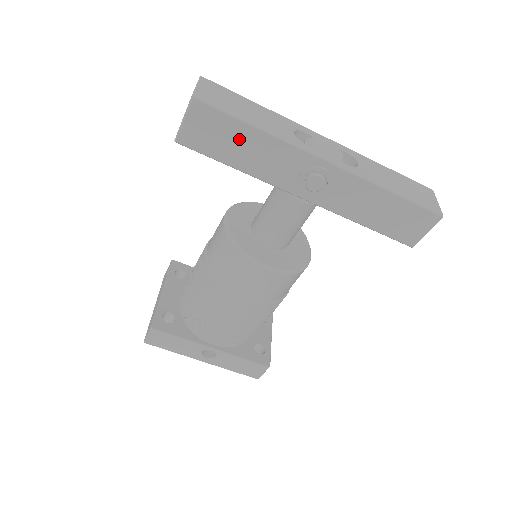
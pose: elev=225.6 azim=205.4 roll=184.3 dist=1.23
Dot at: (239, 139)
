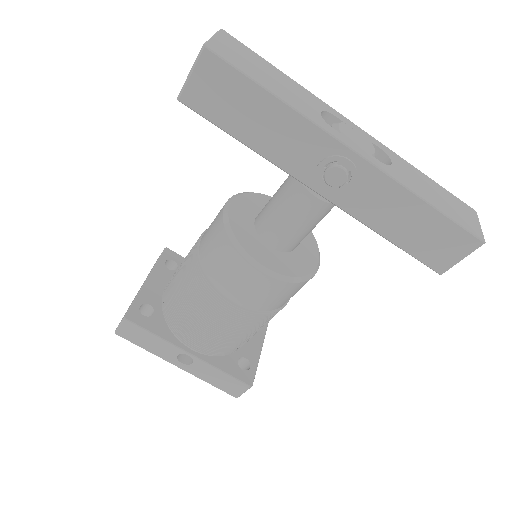
Dot at: (253, 107)
